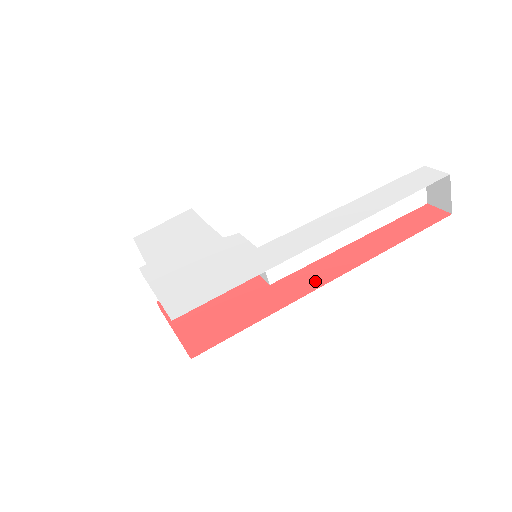
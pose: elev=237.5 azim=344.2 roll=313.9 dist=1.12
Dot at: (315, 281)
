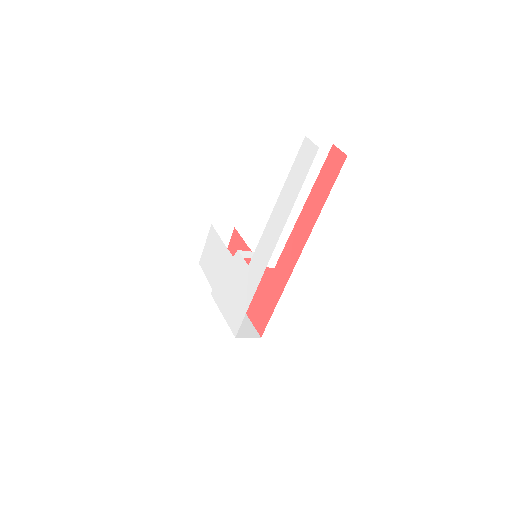
Dot at: (292, 259)
